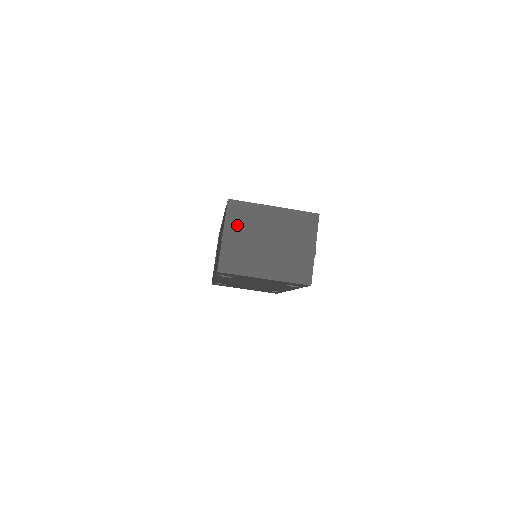
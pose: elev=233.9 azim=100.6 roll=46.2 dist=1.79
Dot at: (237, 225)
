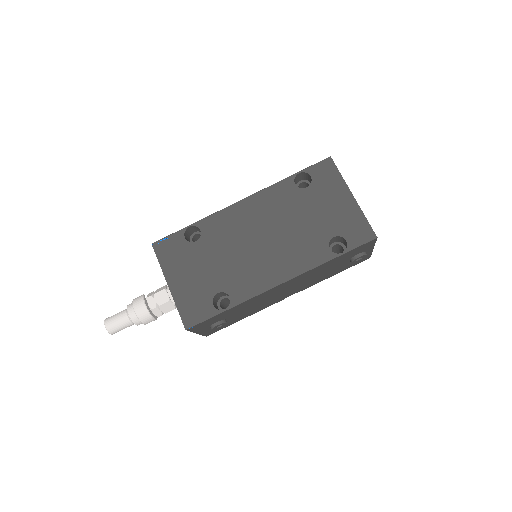
Dot at: occluded
